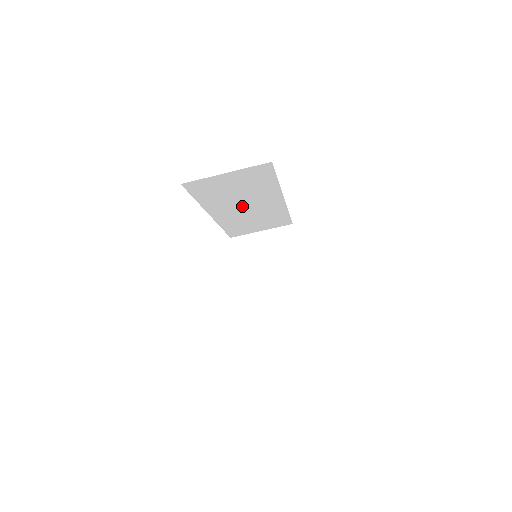
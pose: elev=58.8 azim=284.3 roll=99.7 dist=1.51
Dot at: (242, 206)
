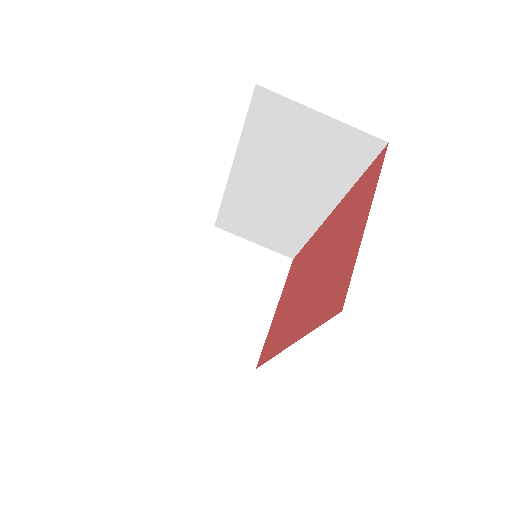
Dot at: (277, 188)
